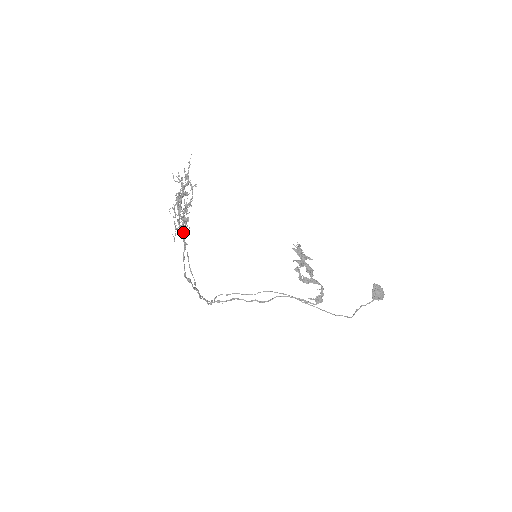
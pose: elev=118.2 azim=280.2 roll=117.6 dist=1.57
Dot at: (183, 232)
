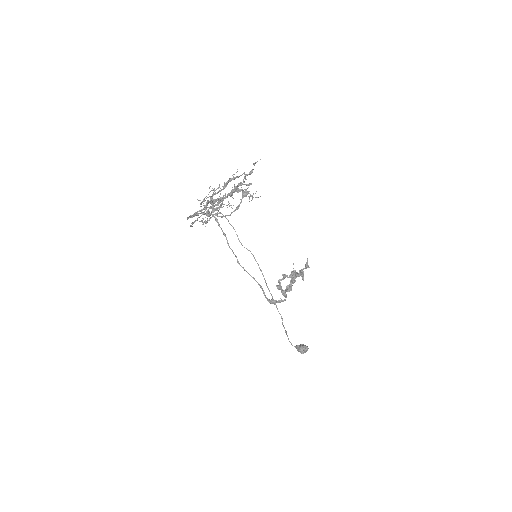
Dot at: occluded
